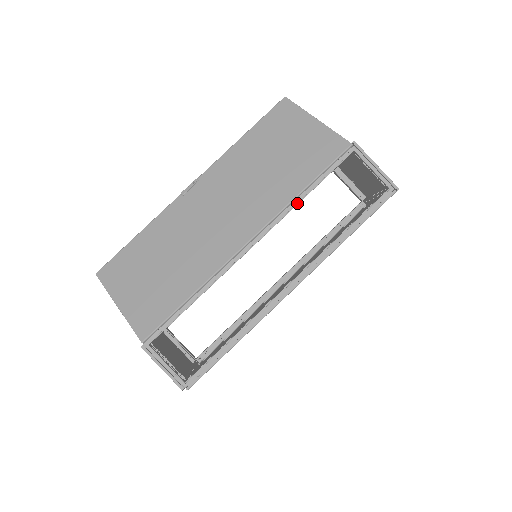
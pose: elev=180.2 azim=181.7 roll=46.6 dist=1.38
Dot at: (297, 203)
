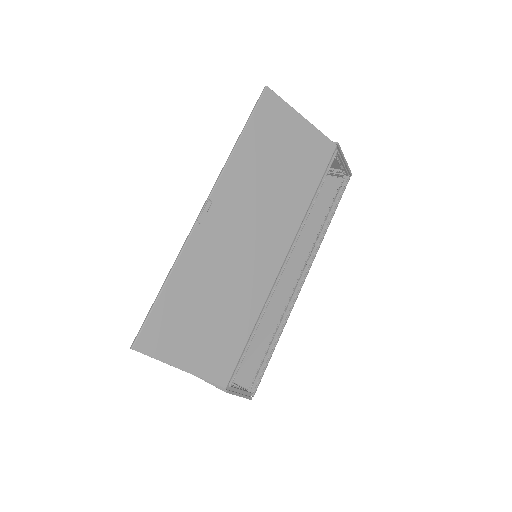
Dot at: (310, 210)
